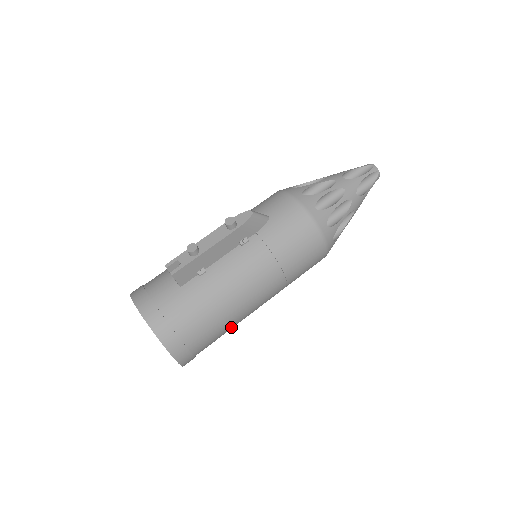
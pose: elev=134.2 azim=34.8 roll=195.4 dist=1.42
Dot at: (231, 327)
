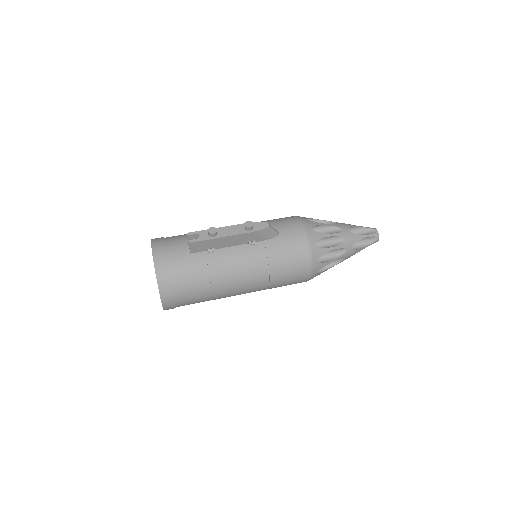
Dot at: (212, 299)
